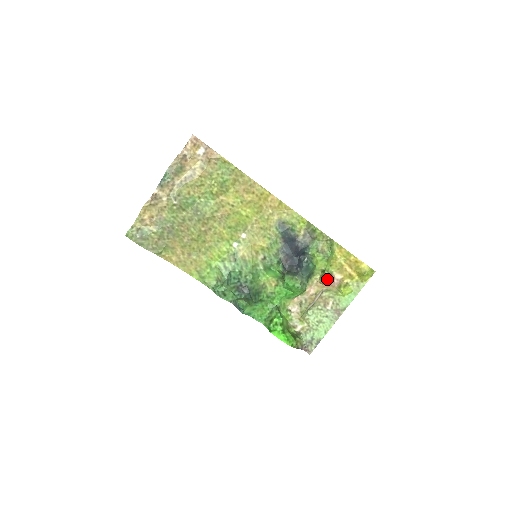
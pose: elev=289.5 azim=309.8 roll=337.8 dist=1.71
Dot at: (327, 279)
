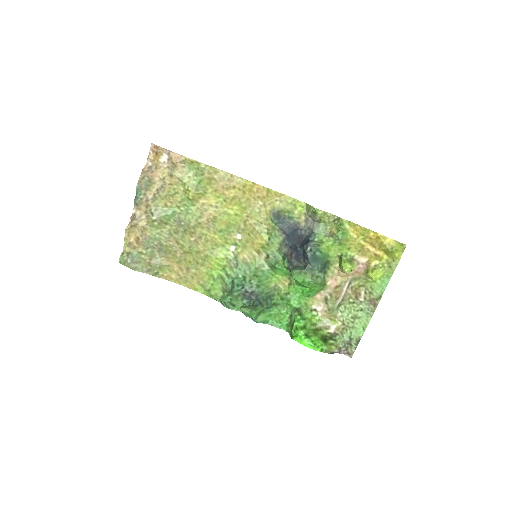
Dot at: (345, 266)
